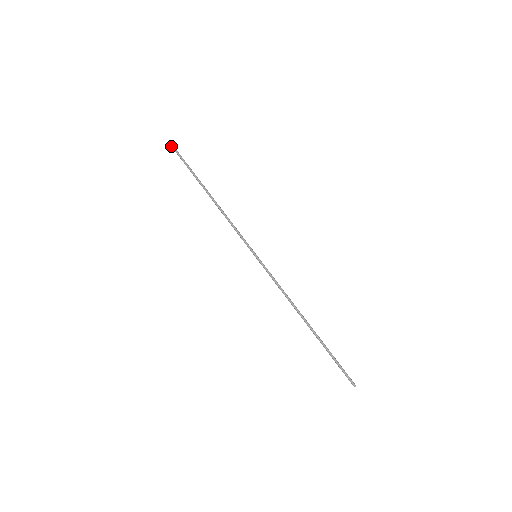
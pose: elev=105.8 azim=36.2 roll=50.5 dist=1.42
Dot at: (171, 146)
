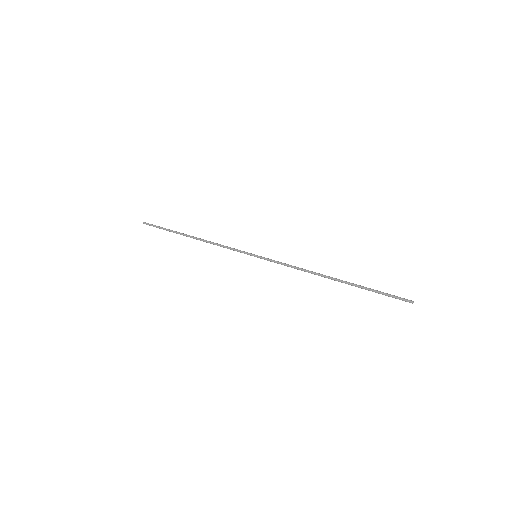
Dot at: occluded
